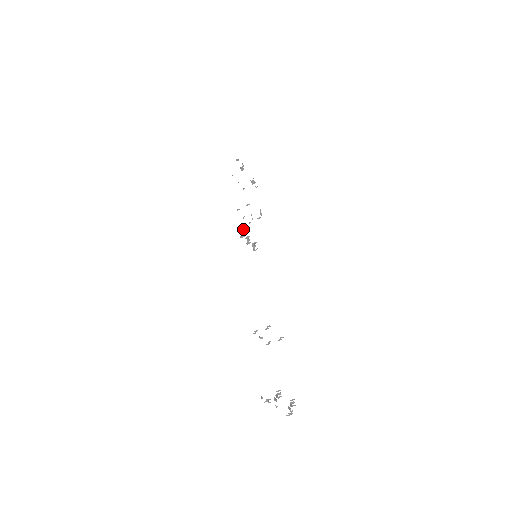
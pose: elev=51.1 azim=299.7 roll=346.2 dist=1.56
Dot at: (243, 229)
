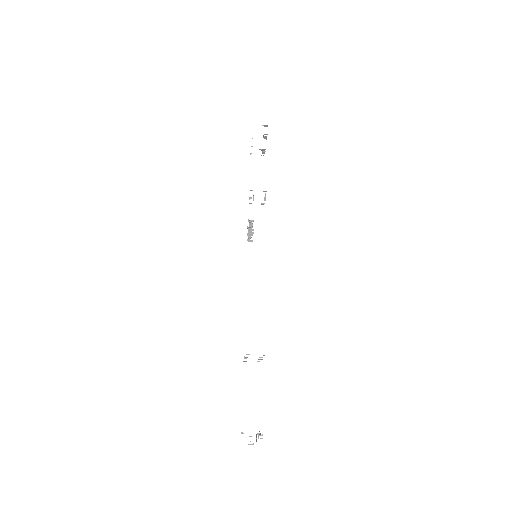
Dot at: (253, 220)
